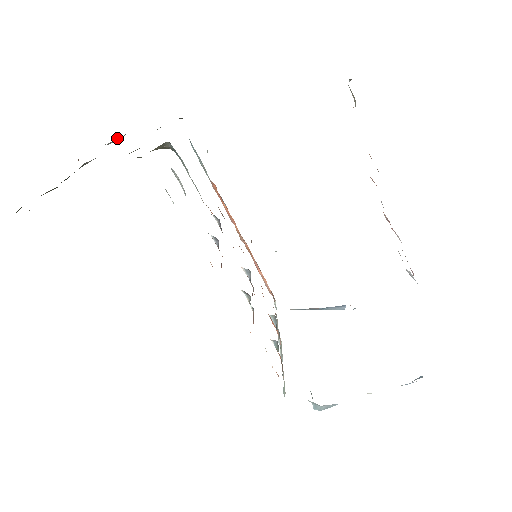
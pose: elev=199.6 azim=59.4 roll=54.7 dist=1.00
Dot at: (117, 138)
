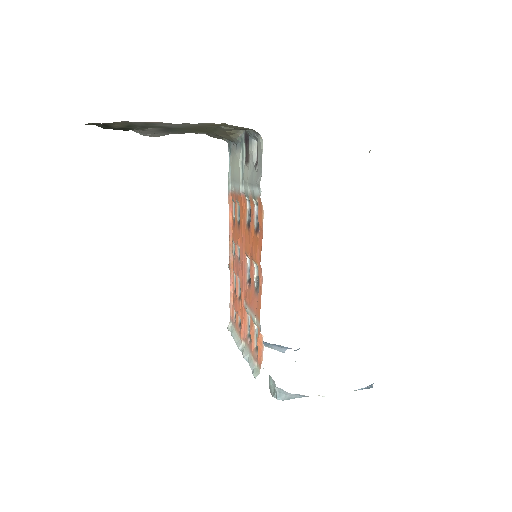
Dot at: (160, 133)
